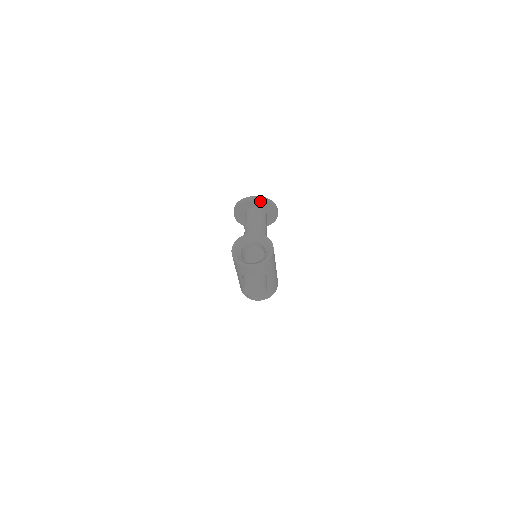
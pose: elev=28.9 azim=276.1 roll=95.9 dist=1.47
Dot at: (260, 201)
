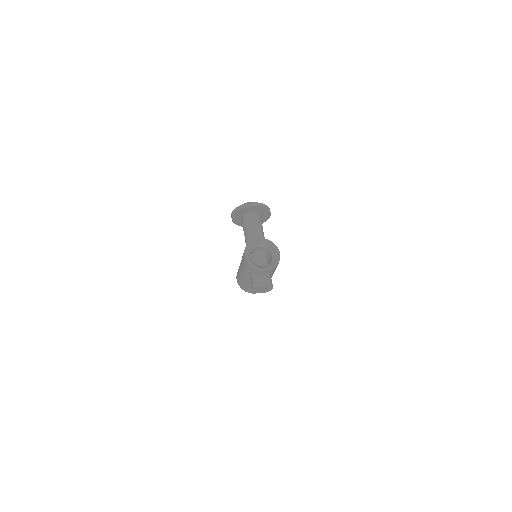
Dot at: (260, 207)
